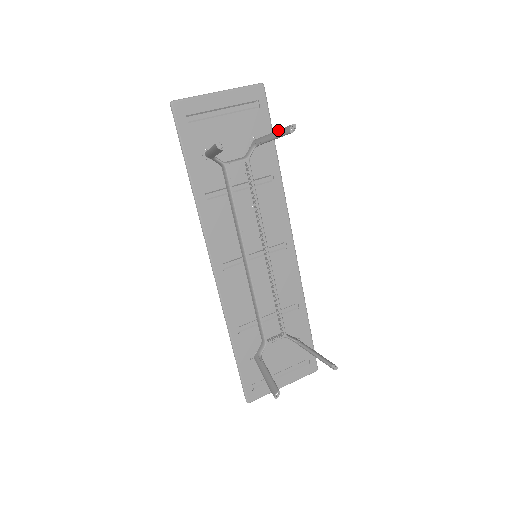
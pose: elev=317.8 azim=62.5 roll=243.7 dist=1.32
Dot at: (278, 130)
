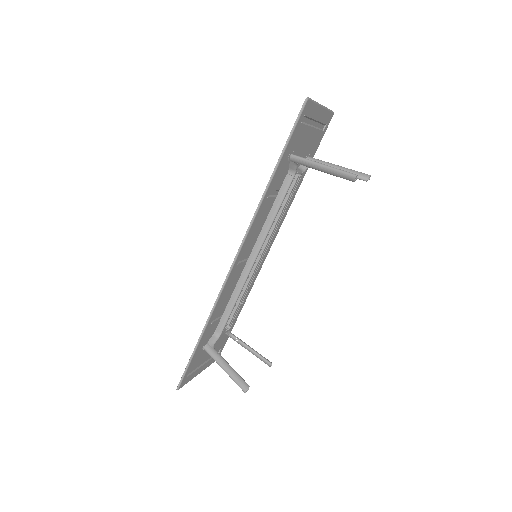
Dot at: (350, 169)
